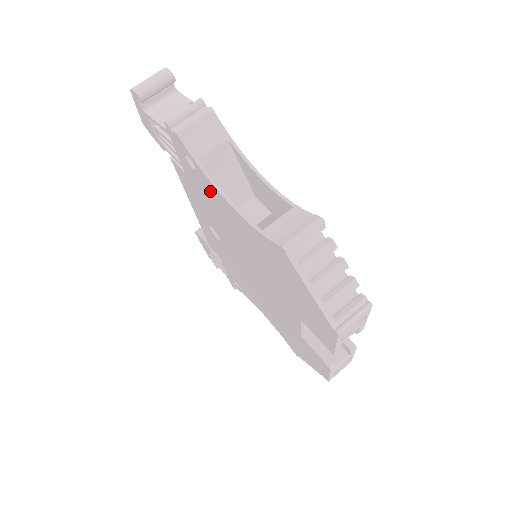
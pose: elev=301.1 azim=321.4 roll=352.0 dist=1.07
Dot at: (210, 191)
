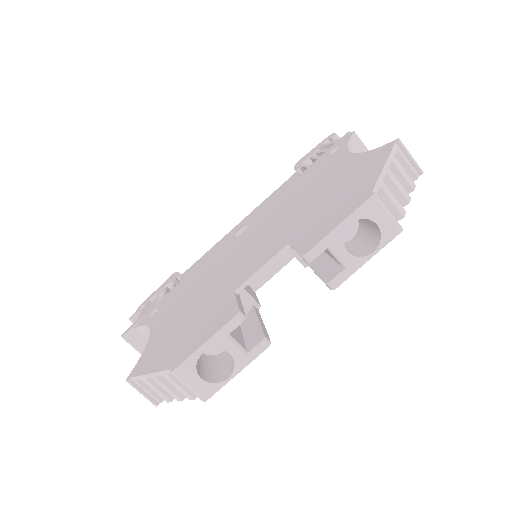
Dot at: (329, 162)
